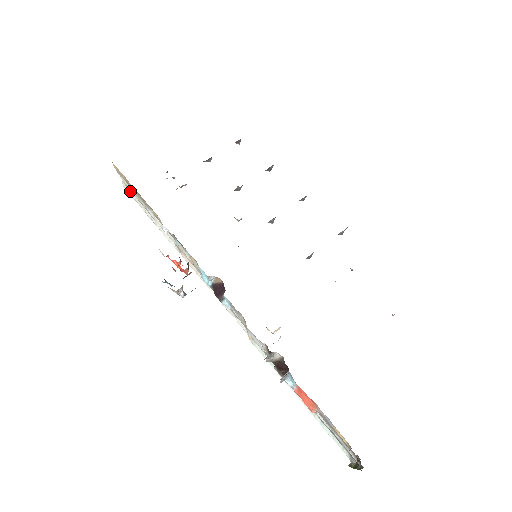
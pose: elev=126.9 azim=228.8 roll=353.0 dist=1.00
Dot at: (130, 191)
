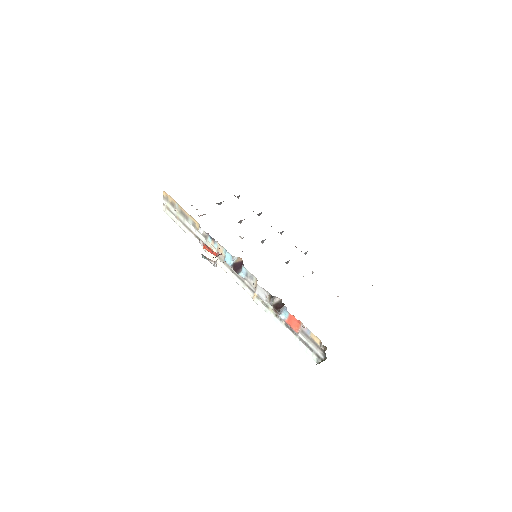
Dot at: (169, 212)
